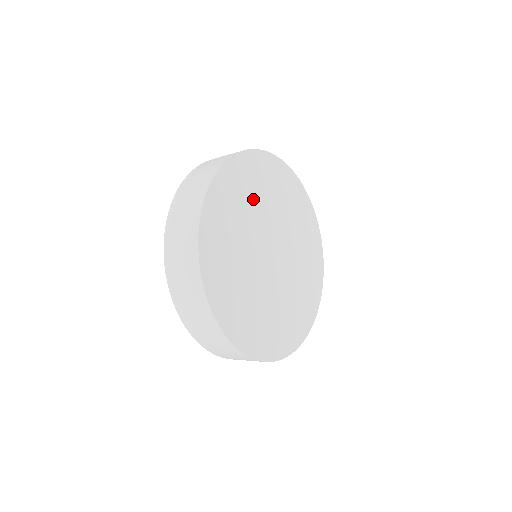
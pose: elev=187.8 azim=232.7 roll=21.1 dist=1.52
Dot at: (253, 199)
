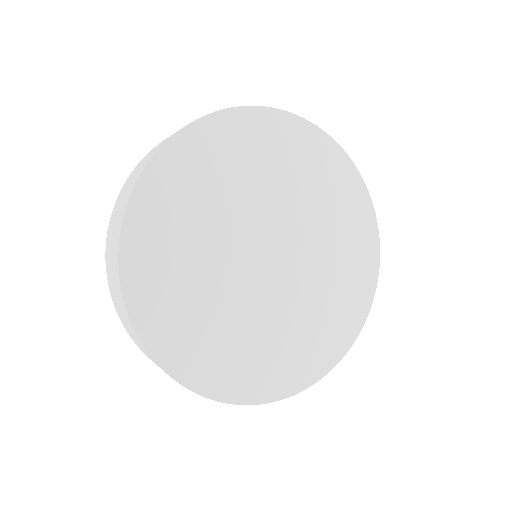
Dot at: (218, 192)
